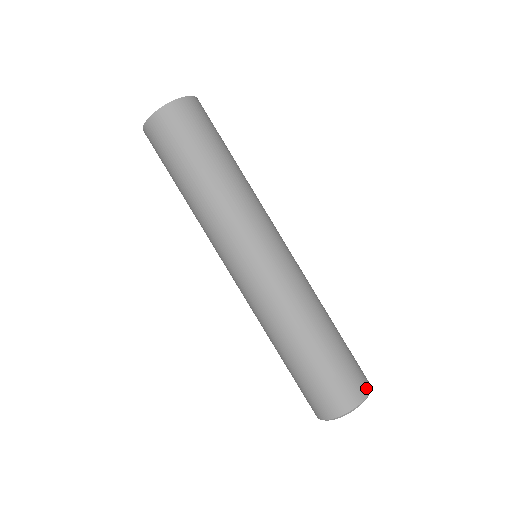
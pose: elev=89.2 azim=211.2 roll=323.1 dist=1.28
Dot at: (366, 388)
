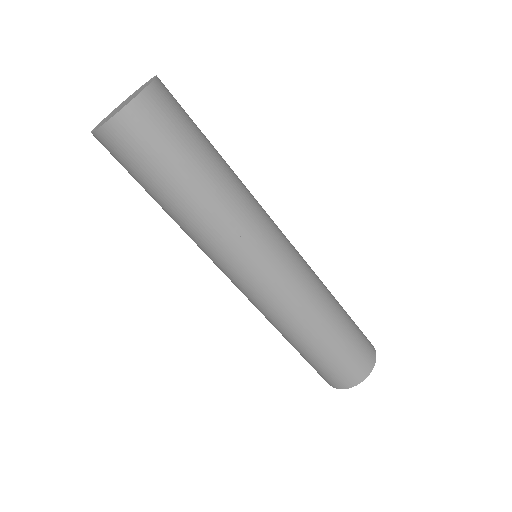
Dot at: (373, 351)
